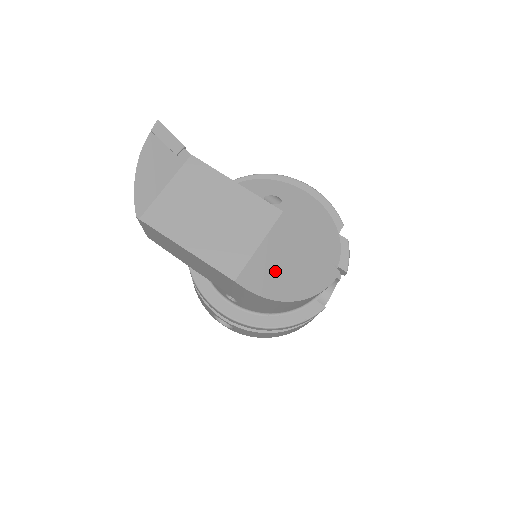
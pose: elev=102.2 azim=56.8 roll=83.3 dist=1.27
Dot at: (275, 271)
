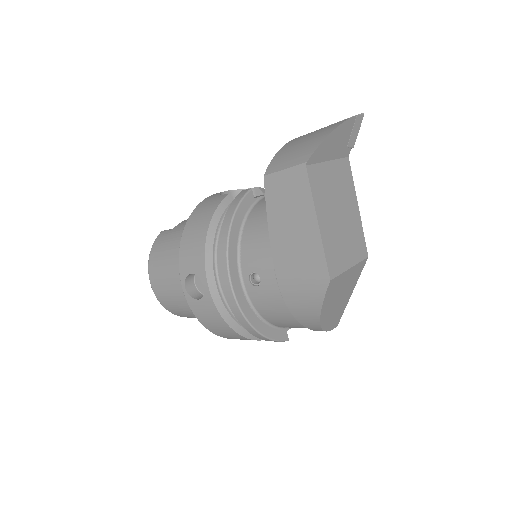
Dot at: (337, 294)
